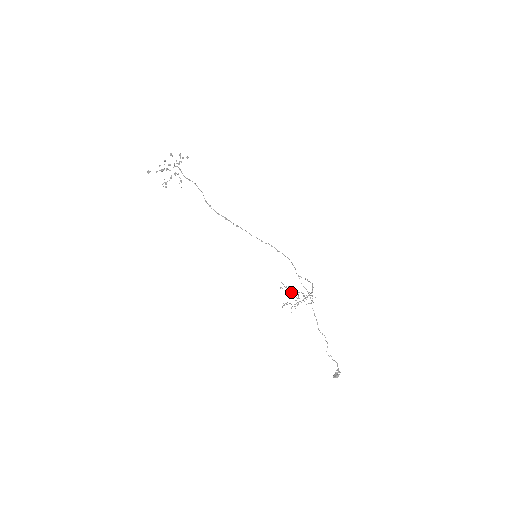
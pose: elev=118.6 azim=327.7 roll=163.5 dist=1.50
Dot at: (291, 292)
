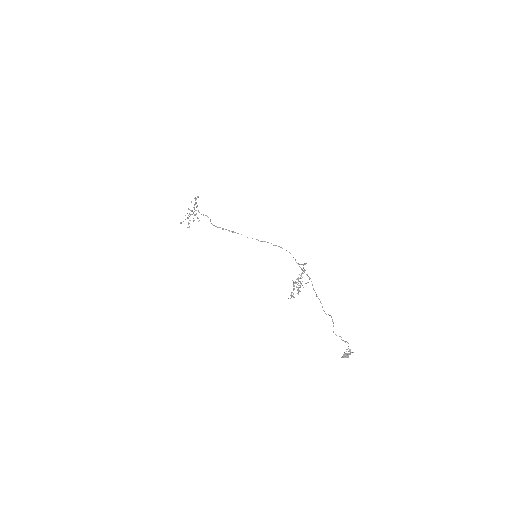
Dot at: (295, 282)
